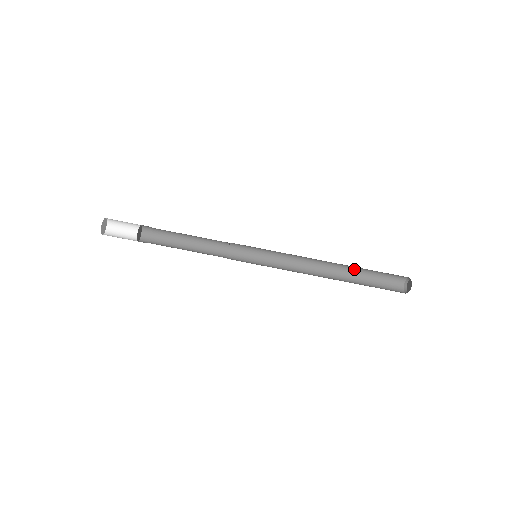
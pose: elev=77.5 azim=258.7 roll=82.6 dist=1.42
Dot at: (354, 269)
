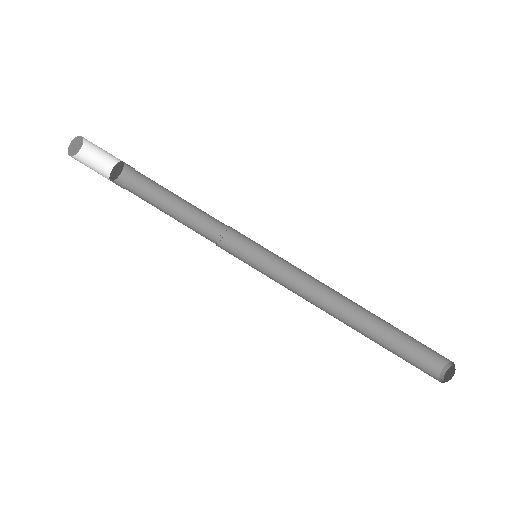
Dot at: (381, 322)
